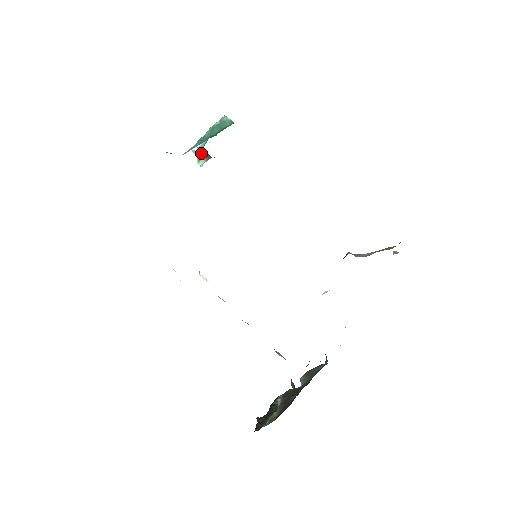
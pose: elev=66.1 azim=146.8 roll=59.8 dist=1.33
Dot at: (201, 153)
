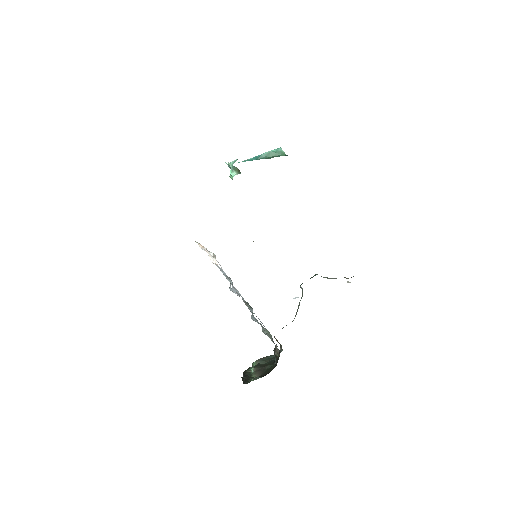
Dot at: (234, 167)
